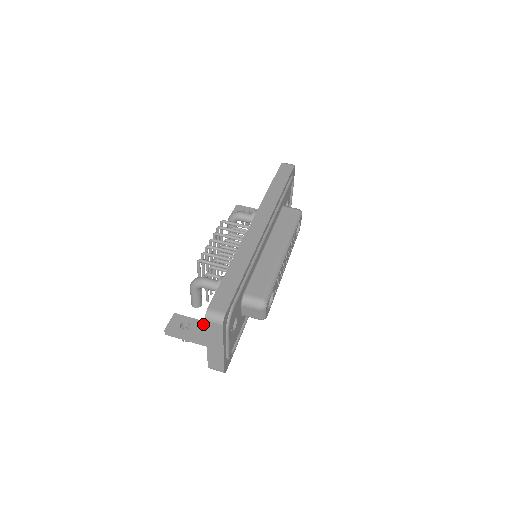
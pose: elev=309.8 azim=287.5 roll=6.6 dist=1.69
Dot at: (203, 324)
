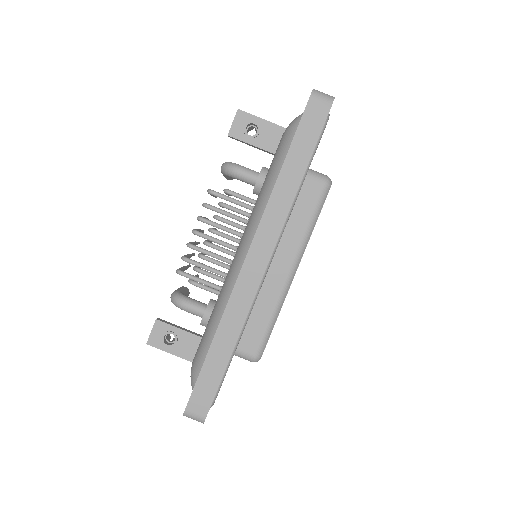
Dot at: (190, 337)
